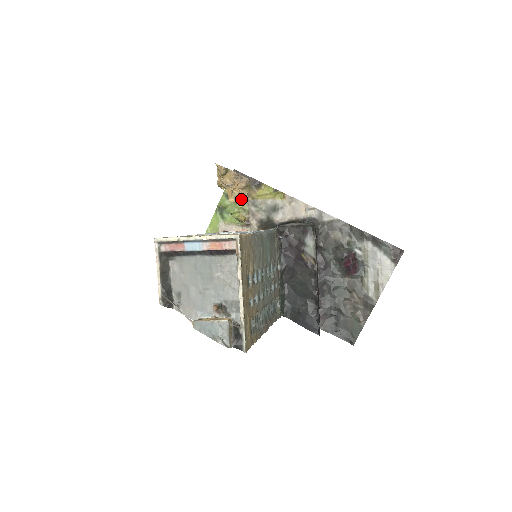
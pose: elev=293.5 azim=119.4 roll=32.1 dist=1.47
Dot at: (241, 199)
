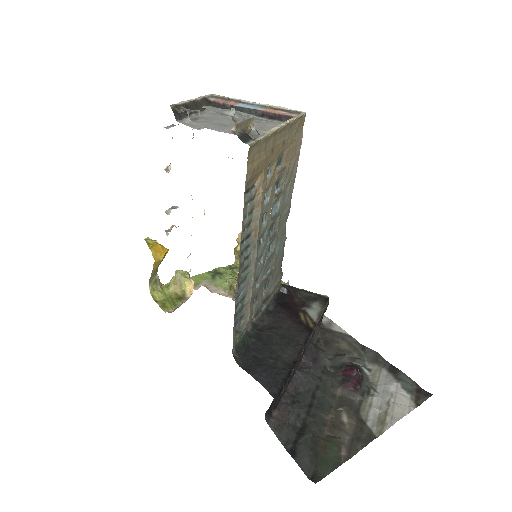
Dot at: occluded
